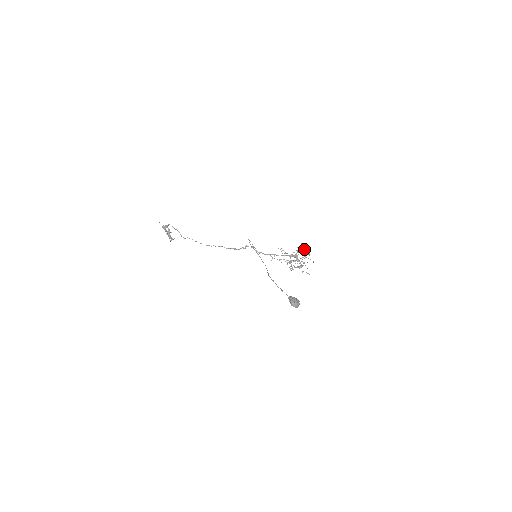
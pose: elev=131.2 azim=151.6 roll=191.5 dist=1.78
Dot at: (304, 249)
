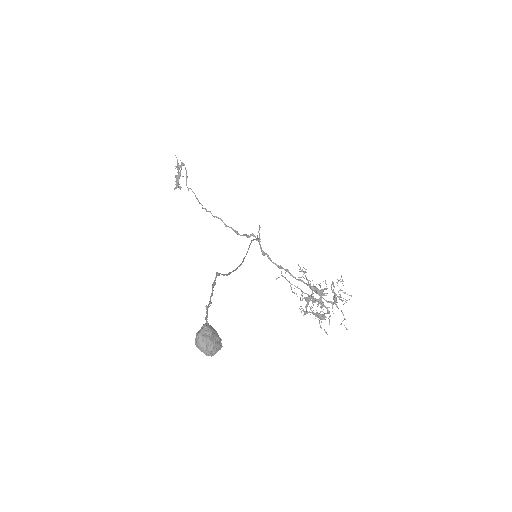
Dot at: (340, 289)
